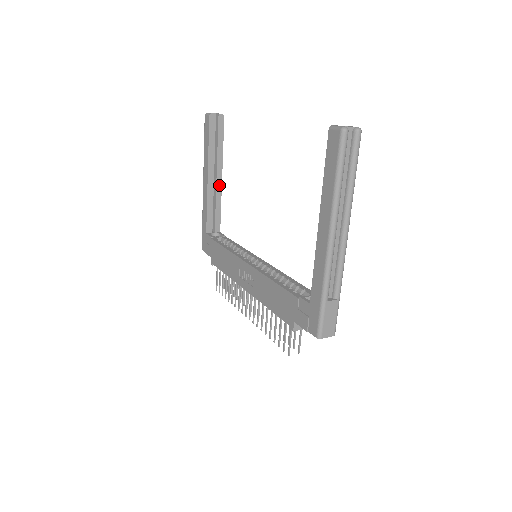
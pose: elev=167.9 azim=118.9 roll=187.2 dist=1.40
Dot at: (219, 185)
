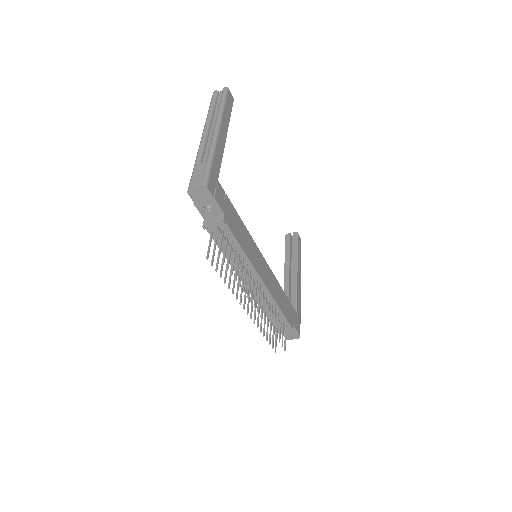
Dot at: (295, 277)
